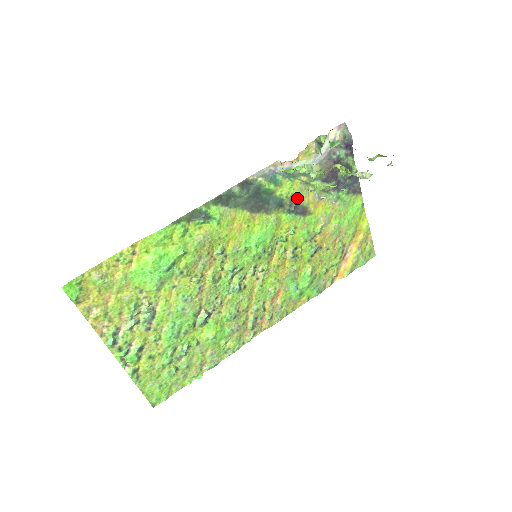
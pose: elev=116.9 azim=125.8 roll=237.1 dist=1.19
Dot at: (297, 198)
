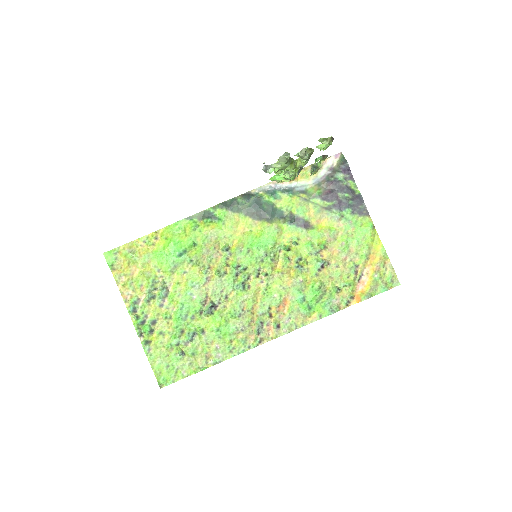
Dot at: (297, 212)
